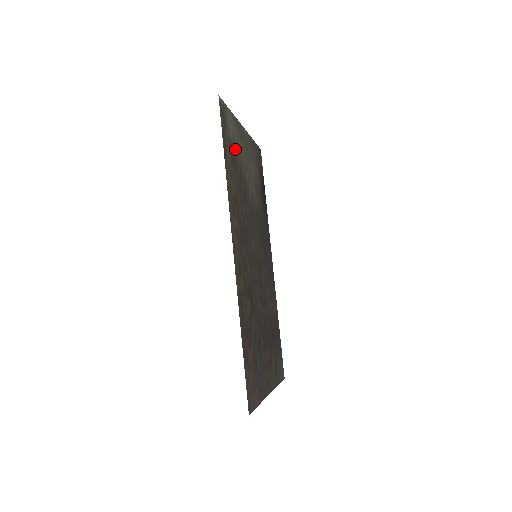
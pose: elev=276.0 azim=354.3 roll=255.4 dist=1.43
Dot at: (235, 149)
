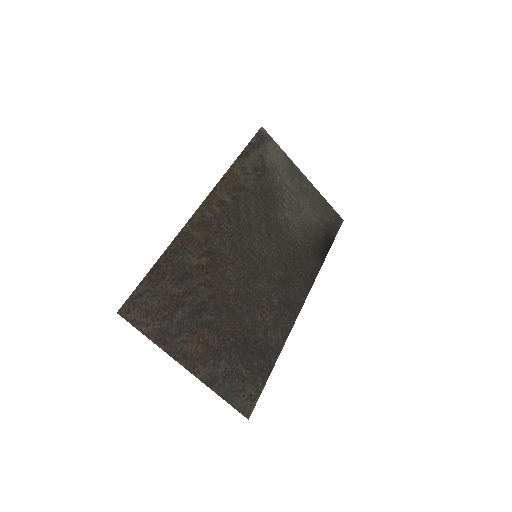
Dot at: (271, 170)
